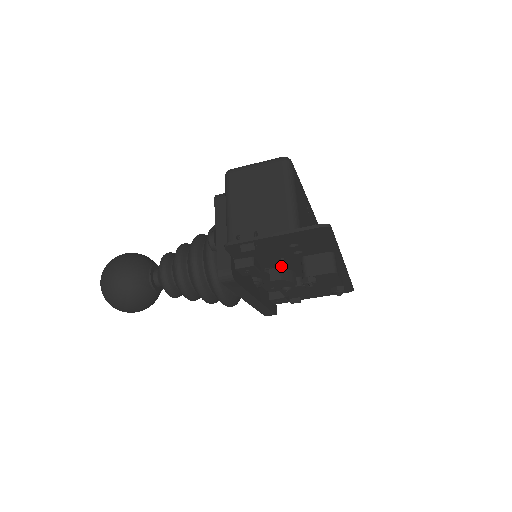
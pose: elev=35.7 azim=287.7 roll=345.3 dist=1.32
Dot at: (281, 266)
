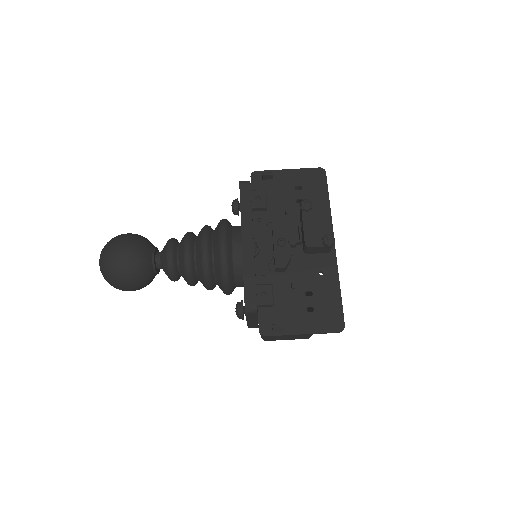
Dot at: occluded
